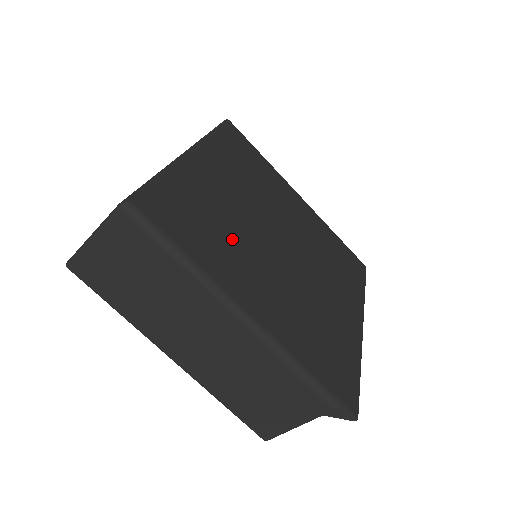
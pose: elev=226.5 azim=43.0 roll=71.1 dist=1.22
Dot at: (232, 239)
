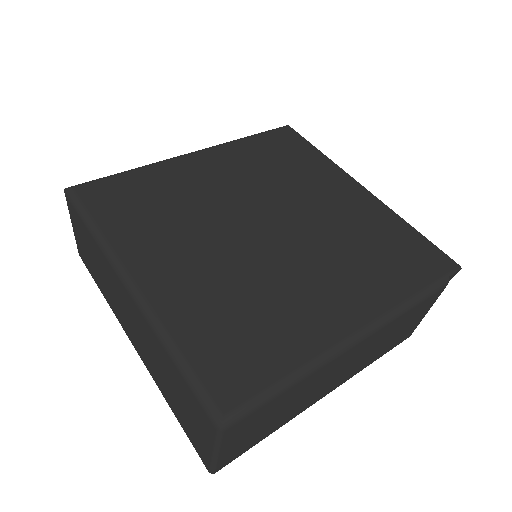
Dot at: (265, 298)
